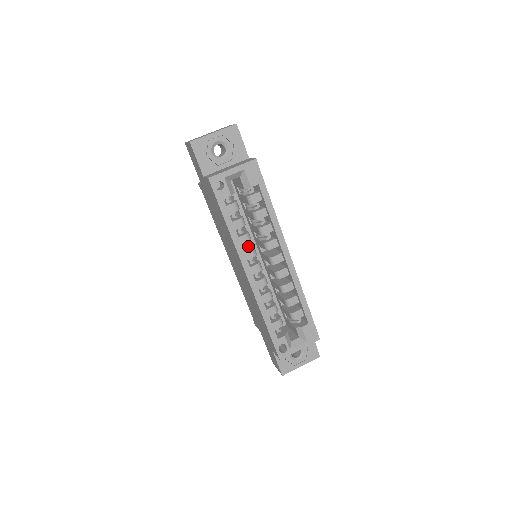
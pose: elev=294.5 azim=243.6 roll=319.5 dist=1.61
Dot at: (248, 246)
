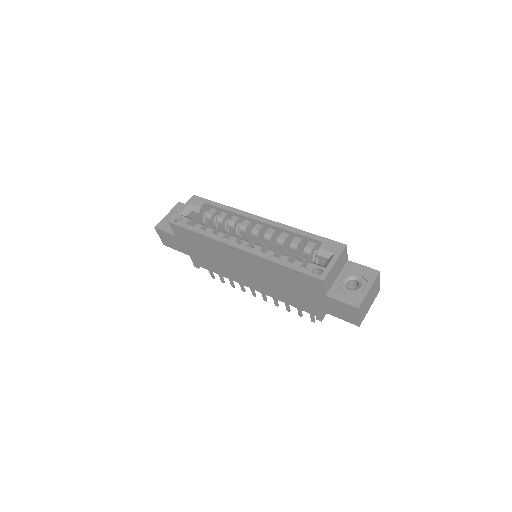
Dot at: occluded
